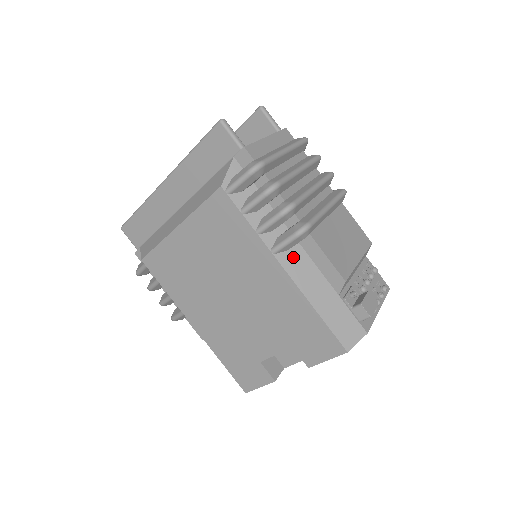
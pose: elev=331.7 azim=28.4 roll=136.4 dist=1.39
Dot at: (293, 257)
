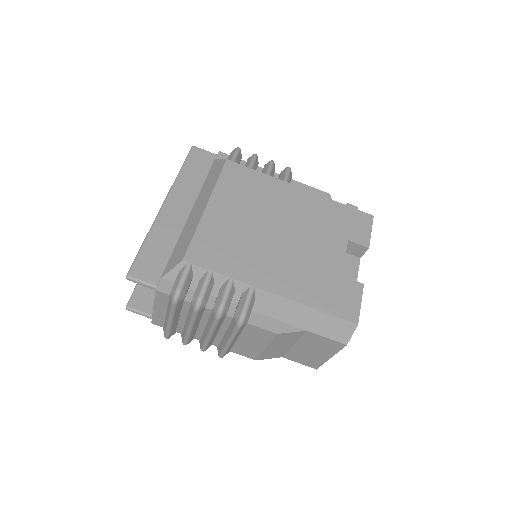
Dot at: occluded
